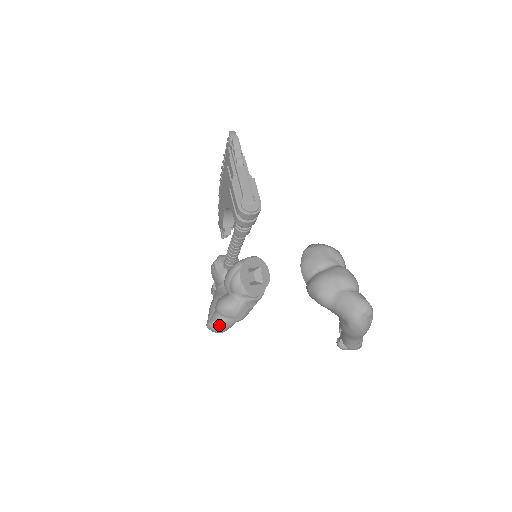
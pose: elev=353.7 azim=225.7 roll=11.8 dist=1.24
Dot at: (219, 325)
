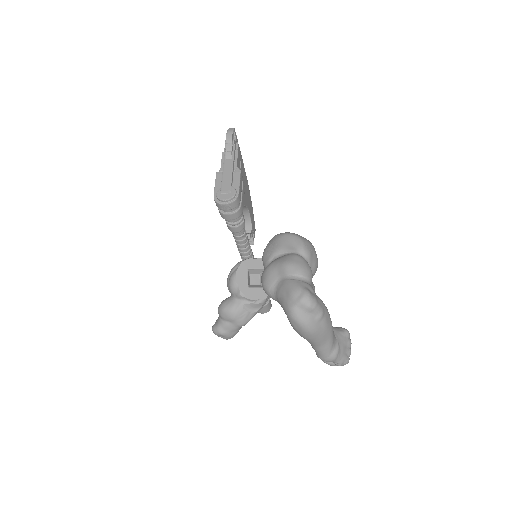
Dot at: (219, 328)
